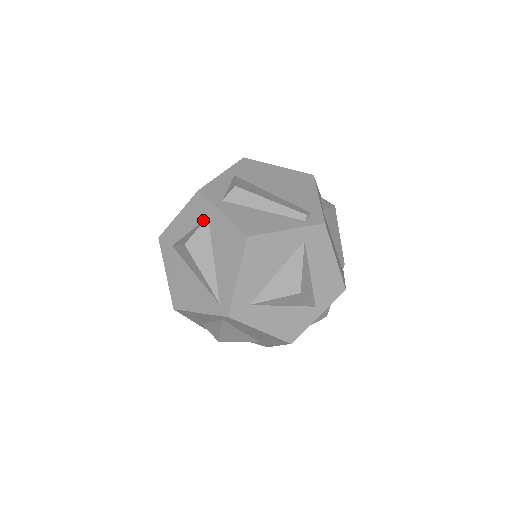
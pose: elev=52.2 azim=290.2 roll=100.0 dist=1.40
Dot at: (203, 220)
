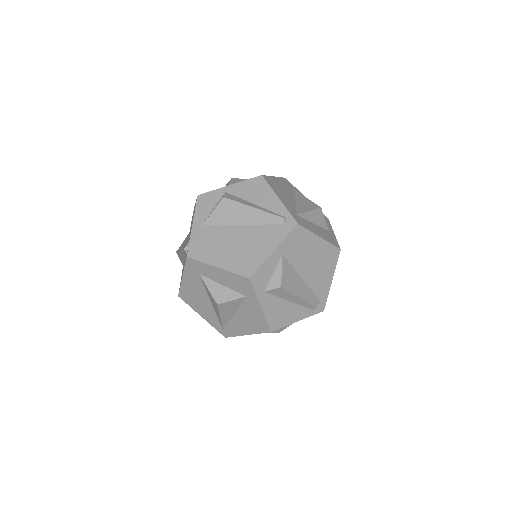
Dot at: (241, 294)
